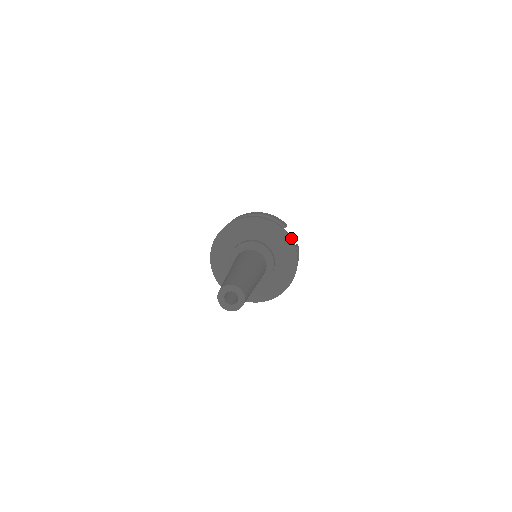
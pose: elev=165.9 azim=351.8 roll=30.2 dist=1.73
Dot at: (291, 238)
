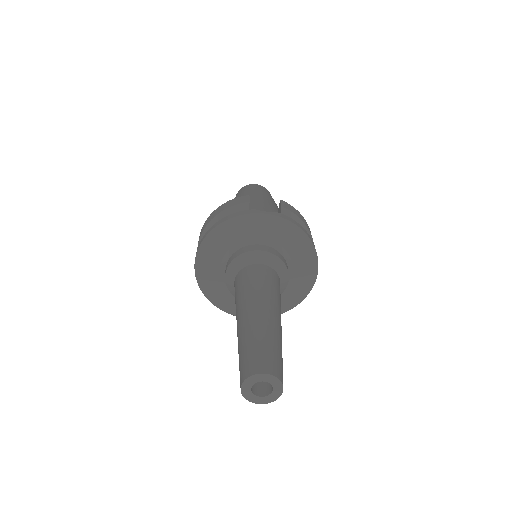
Dot at: (264, 212)
